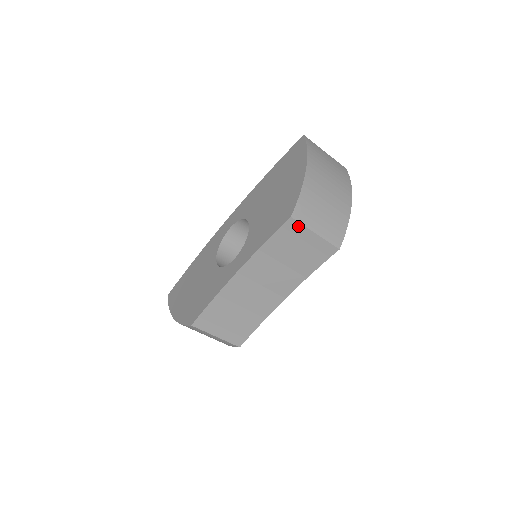
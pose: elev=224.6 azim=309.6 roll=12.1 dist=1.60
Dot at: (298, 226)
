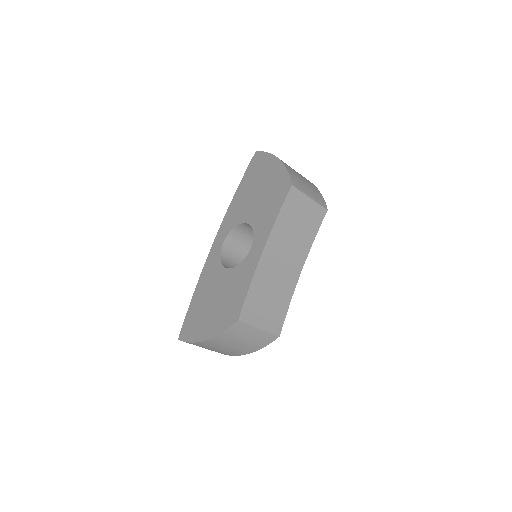
Dot at: (298, 193)
